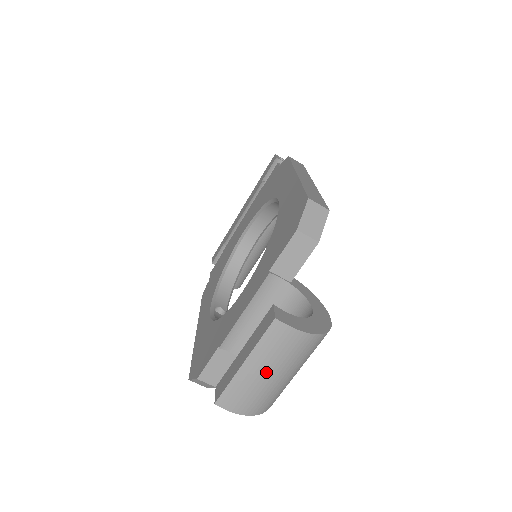
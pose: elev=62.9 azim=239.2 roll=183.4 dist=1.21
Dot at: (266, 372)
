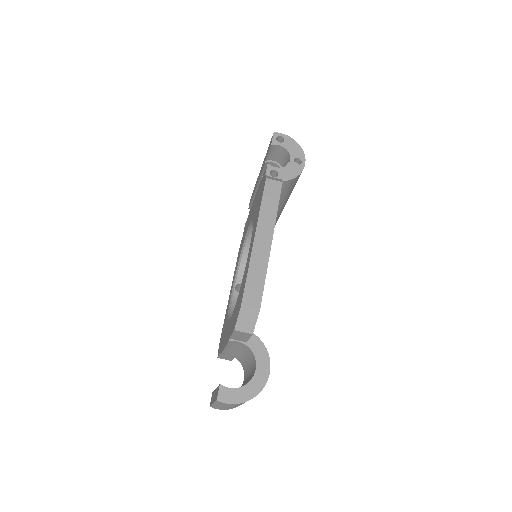
Dot at: (227, 407)
